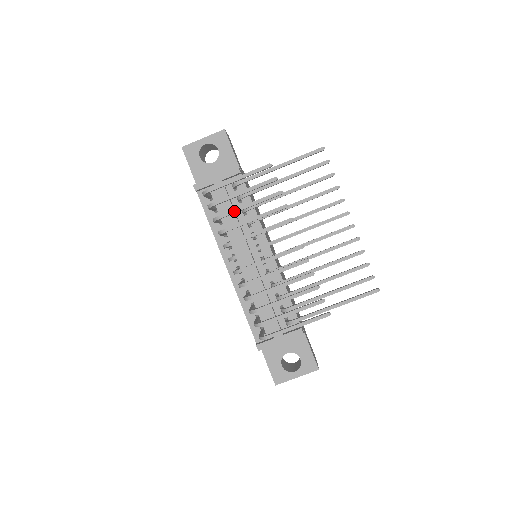
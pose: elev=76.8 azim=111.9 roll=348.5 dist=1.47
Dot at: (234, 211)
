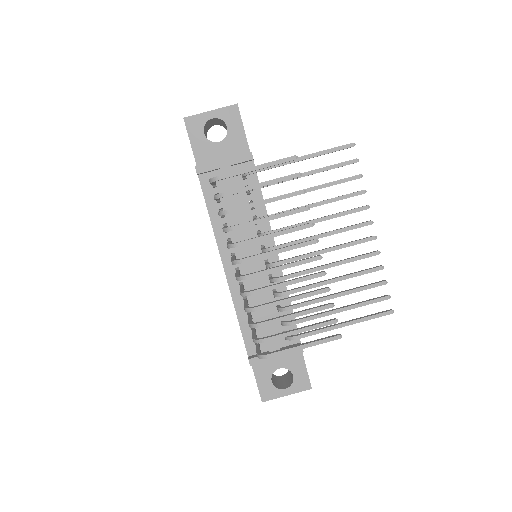
Dot at: (246, 207)
